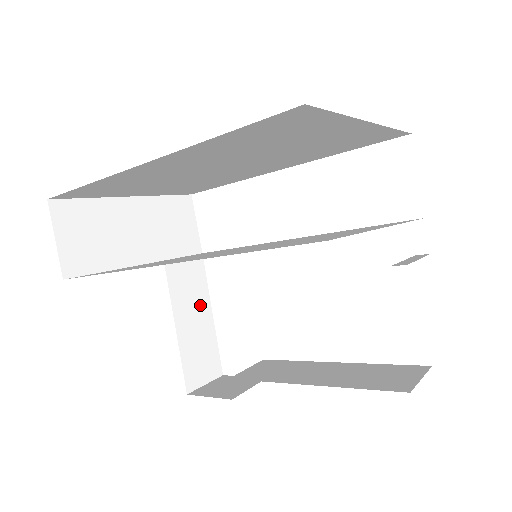
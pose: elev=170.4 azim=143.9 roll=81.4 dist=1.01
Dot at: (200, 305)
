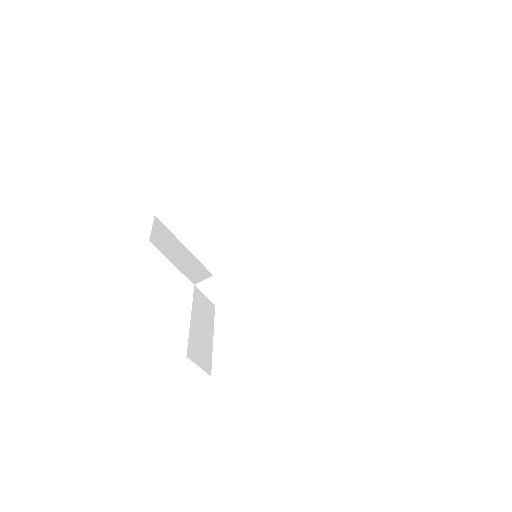
Dot at: (207, 325)
